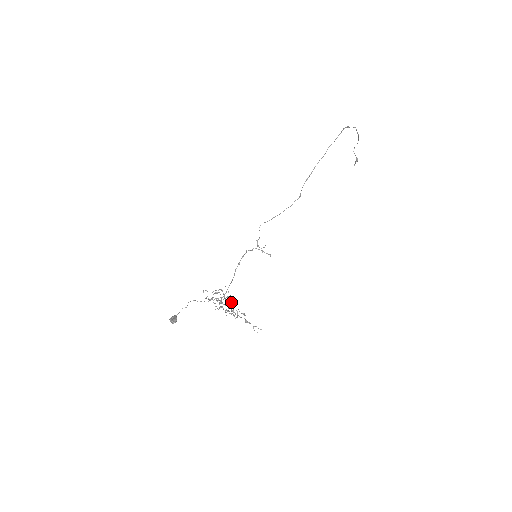
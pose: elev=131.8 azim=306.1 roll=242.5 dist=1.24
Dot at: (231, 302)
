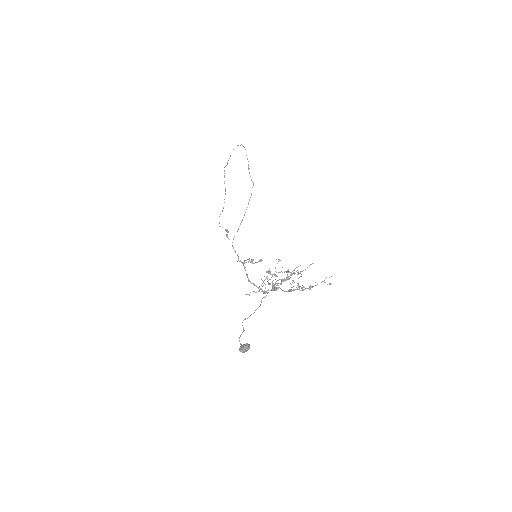
Dot at: (284, 278)
